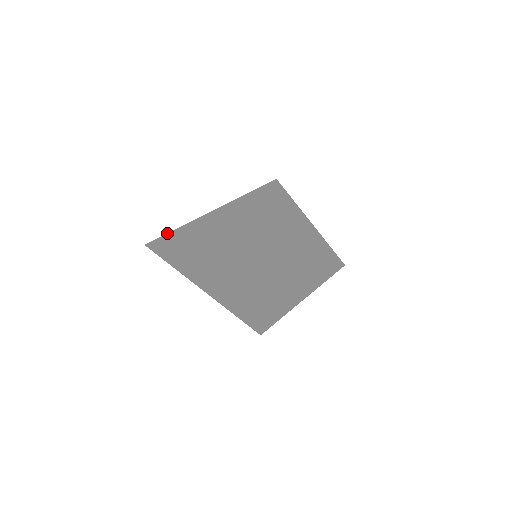
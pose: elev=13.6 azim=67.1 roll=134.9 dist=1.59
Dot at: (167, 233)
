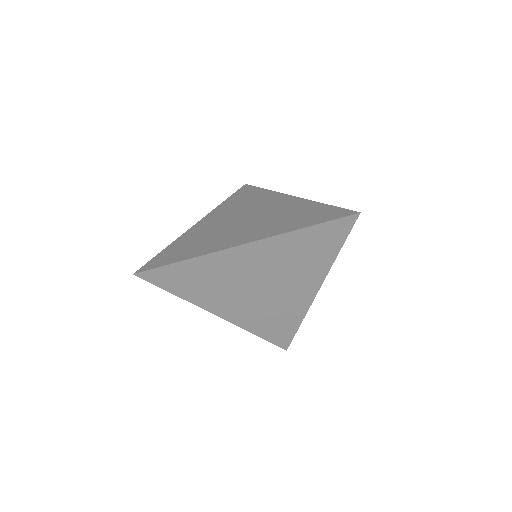
Dot at: (153, 257)
